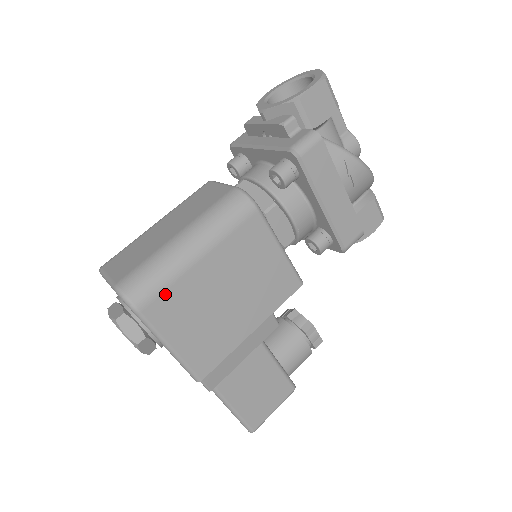
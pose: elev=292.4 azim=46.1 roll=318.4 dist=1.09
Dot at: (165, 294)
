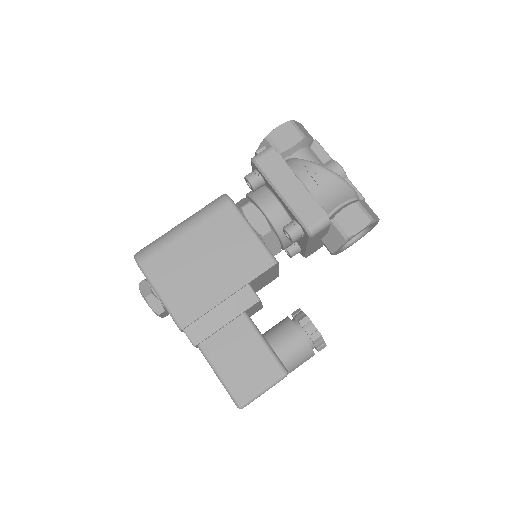
Dot at: (159, 255)
